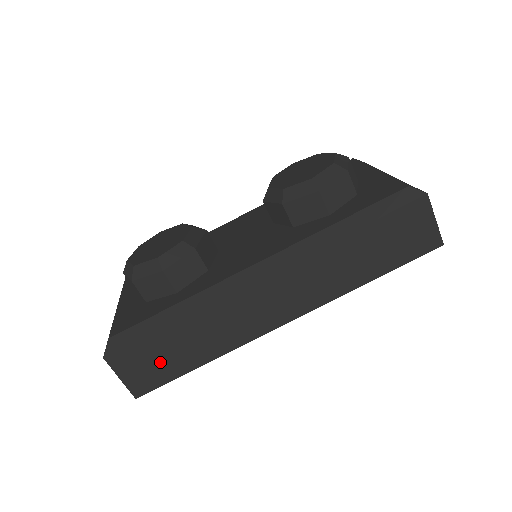
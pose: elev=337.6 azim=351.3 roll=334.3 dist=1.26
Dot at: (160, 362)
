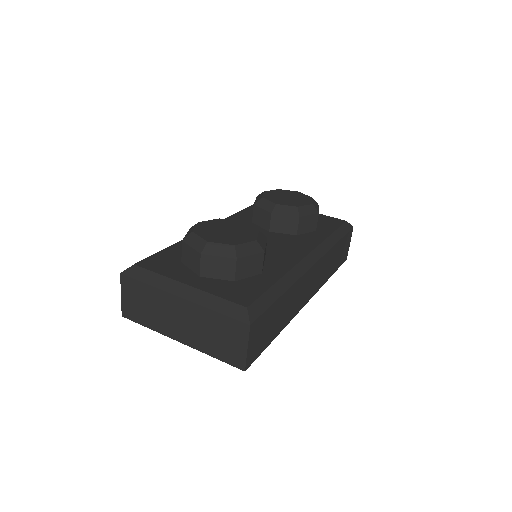
Dot at: (266, 332)
